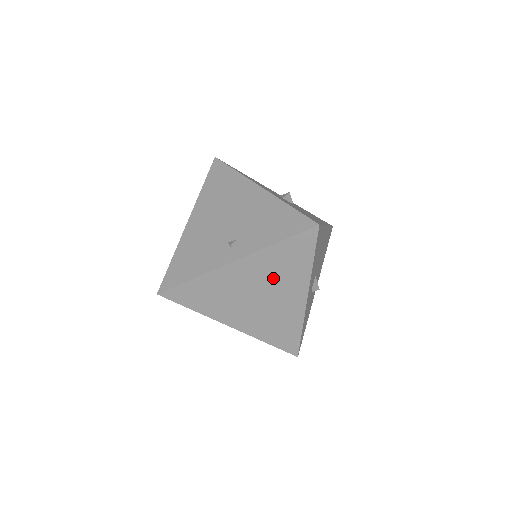
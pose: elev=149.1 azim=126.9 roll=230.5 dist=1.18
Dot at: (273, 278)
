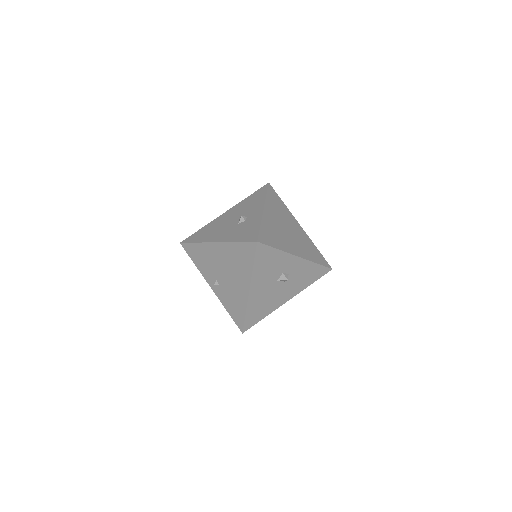
Dot at: occluded
